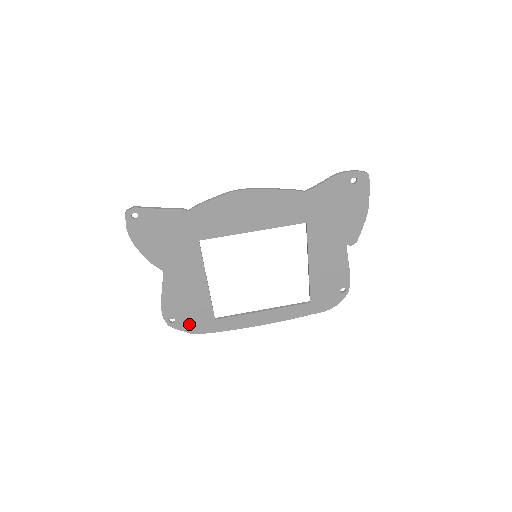
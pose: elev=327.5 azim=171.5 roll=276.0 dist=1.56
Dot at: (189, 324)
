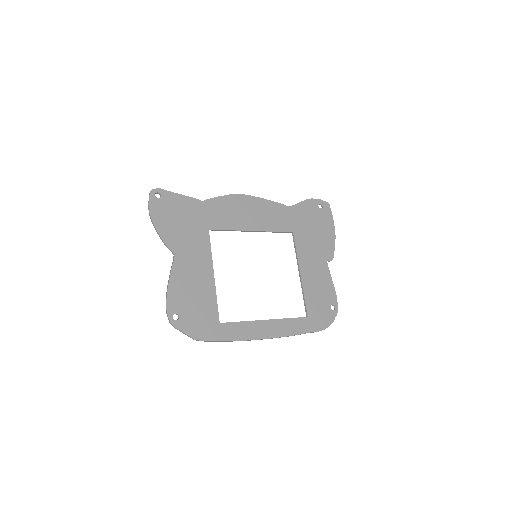
Dot at: (193, 325)
